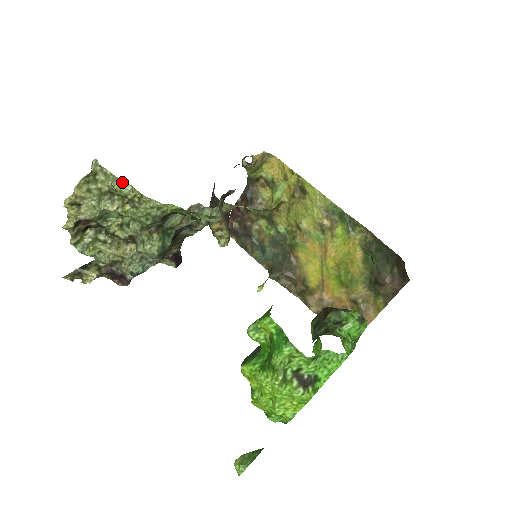
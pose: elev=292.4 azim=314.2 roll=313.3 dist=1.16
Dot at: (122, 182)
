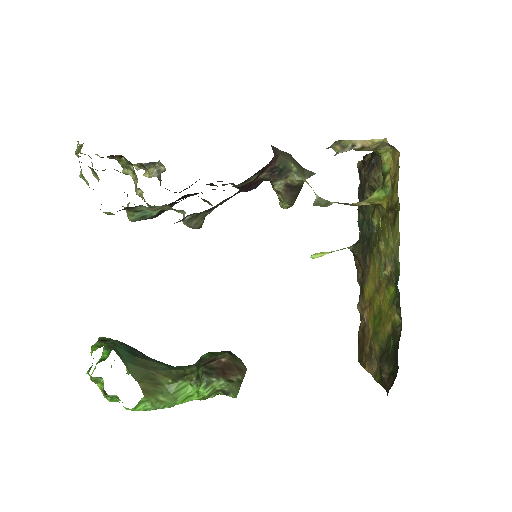
Dot at: (83, 176)
